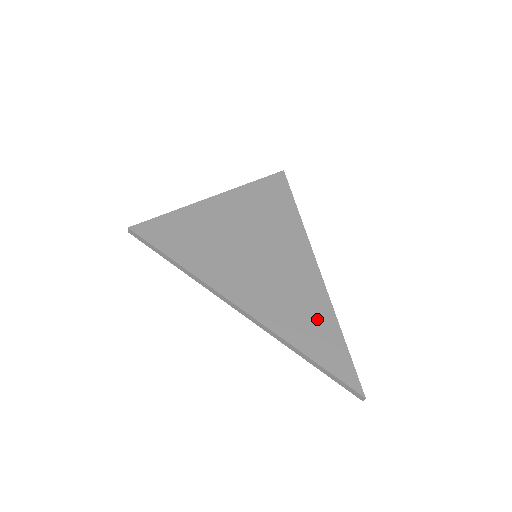
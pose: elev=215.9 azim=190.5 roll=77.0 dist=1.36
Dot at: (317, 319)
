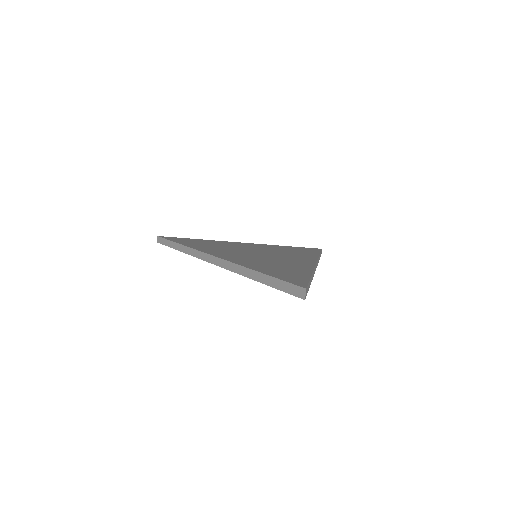
Dot at: (288, 268)
